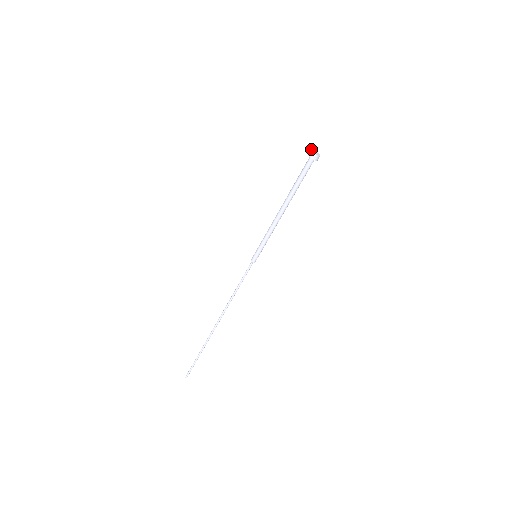
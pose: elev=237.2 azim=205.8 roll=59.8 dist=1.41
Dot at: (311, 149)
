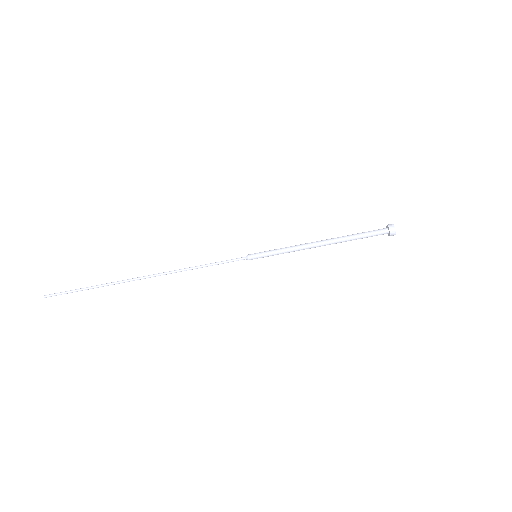
Dot at: occluded
